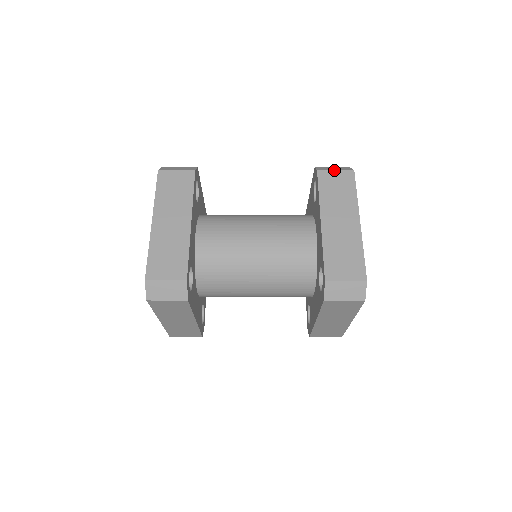
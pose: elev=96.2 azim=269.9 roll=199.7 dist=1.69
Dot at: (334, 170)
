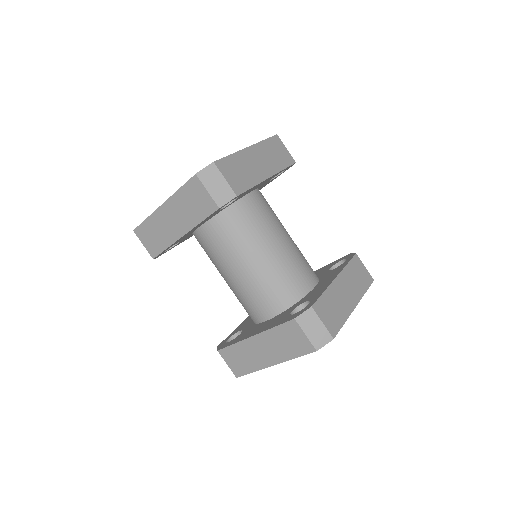
Dot at: occluded
